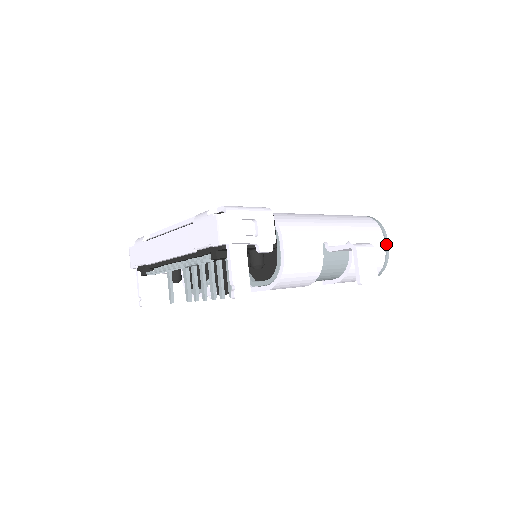
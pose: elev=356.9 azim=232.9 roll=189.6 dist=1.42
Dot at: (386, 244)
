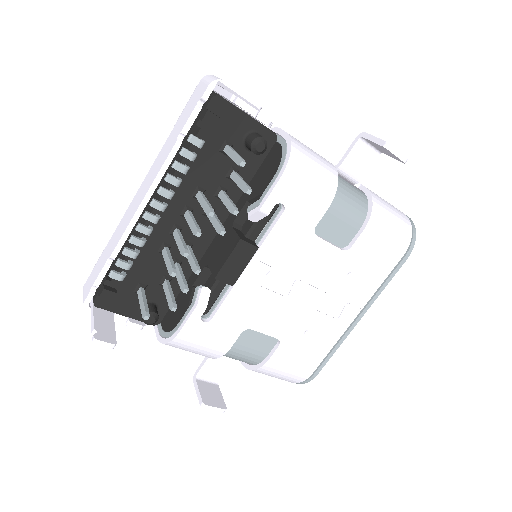
Dot at: occluded
